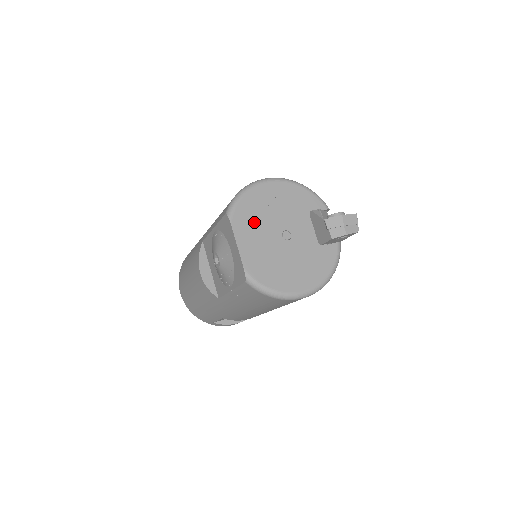
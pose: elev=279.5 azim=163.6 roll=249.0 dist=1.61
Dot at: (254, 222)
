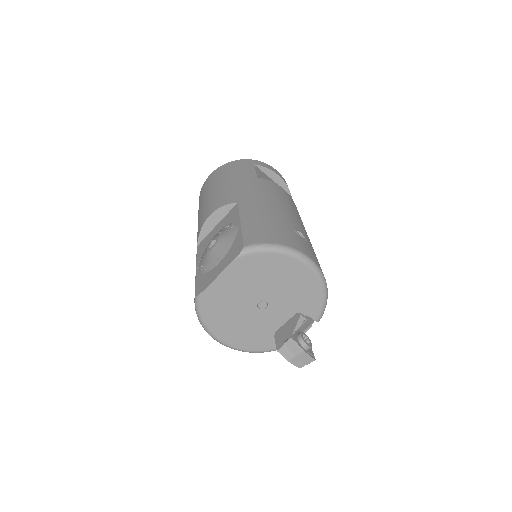
Dot at: (253, 275)
